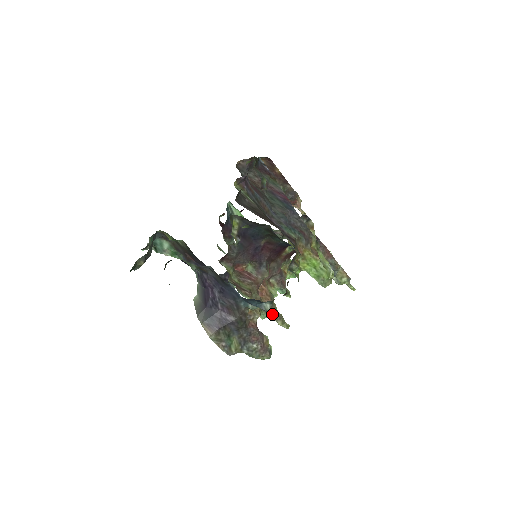
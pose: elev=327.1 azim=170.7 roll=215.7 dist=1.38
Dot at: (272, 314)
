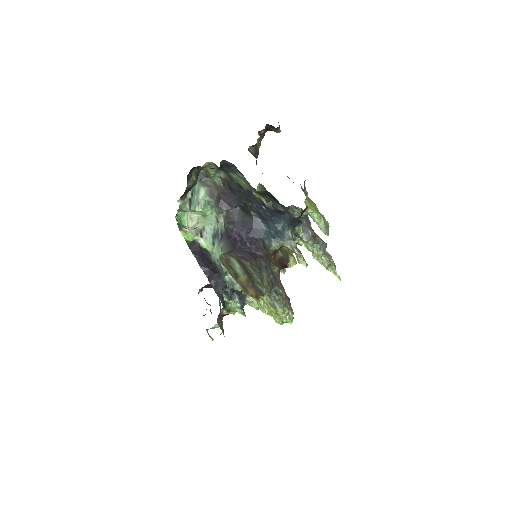
Dot at: (294, 242)
